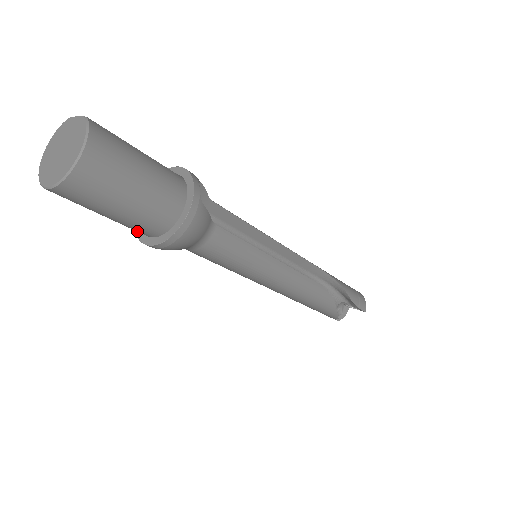
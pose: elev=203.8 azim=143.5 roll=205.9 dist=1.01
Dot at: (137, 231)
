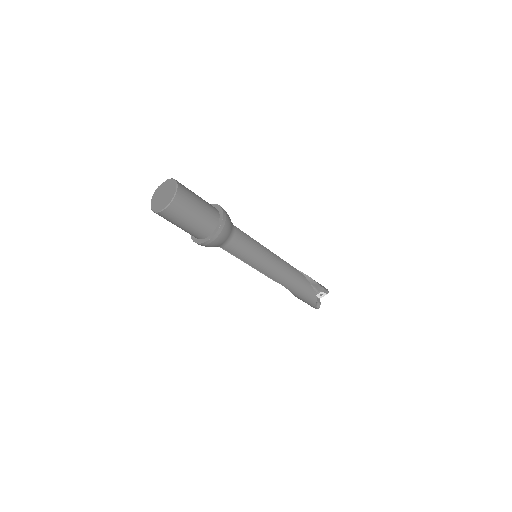
Dot at: (202, 233)
